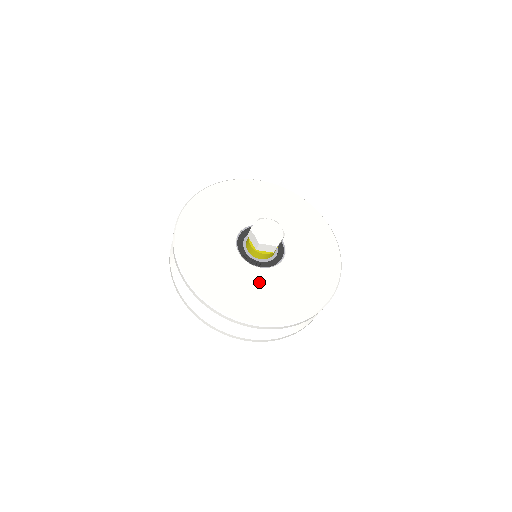
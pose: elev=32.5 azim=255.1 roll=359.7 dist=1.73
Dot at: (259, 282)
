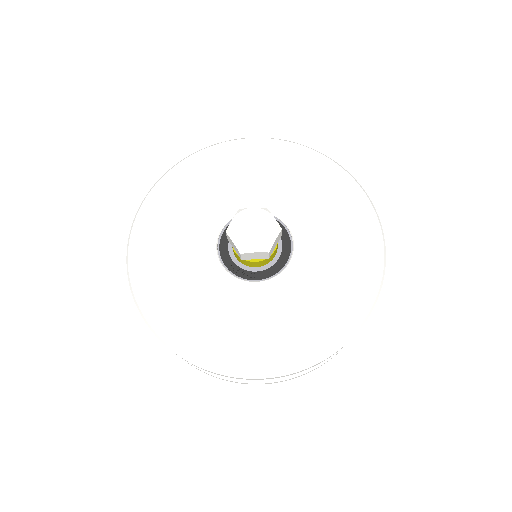
Dot at: (254, 306)
